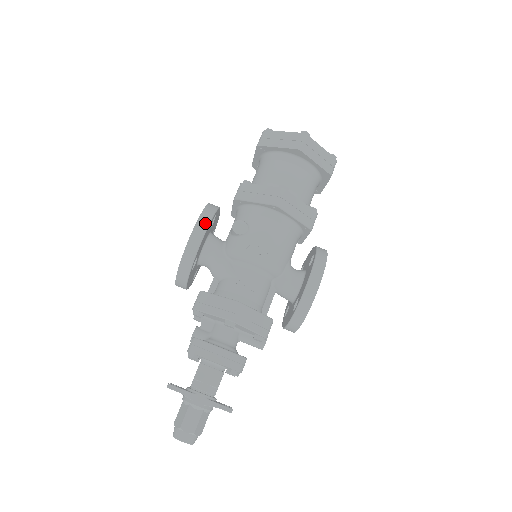
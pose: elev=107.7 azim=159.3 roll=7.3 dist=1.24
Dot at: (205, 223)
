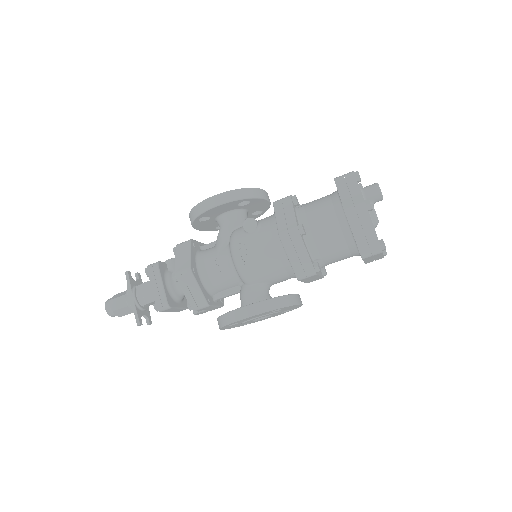
Dot at: (226, 199)
